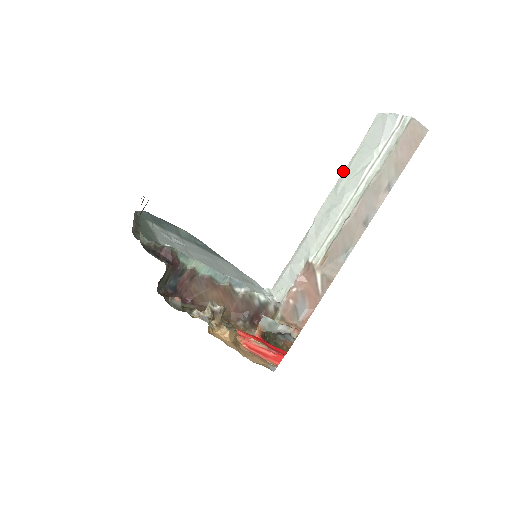
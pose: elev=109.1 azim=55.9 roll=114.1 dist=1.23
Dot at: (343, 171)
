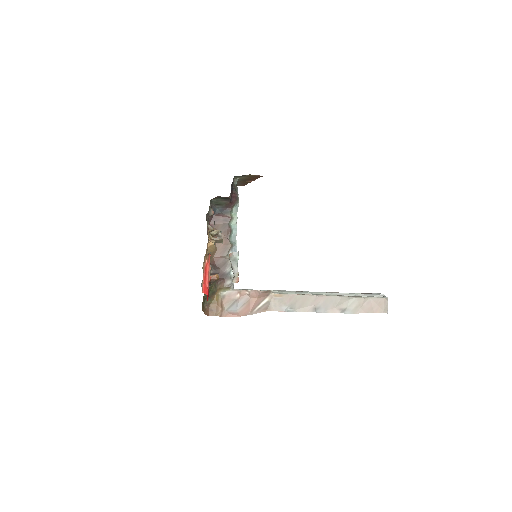
Dot at: occluded
